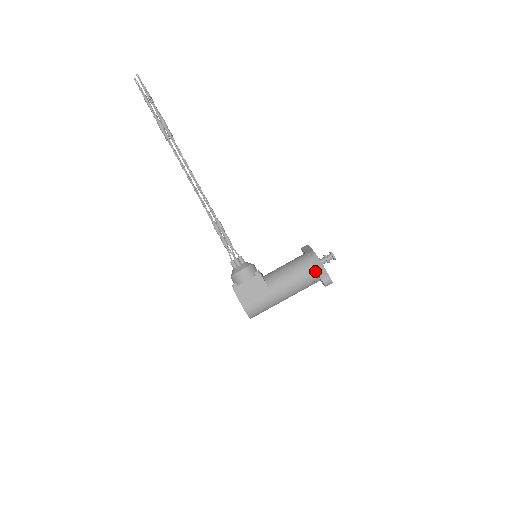
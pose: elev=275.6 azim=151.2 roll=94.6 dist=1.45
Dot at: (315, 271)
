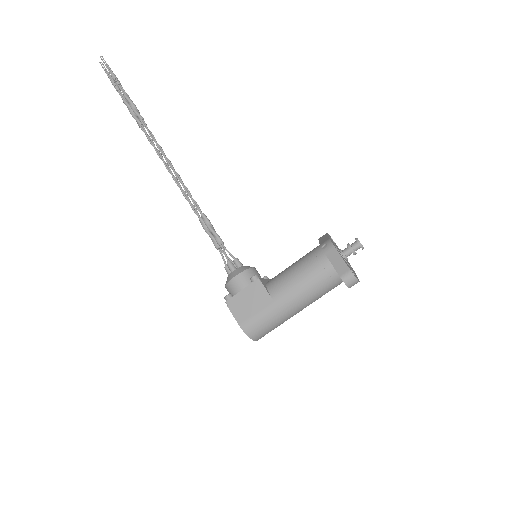
Dot at: (333, 267)
